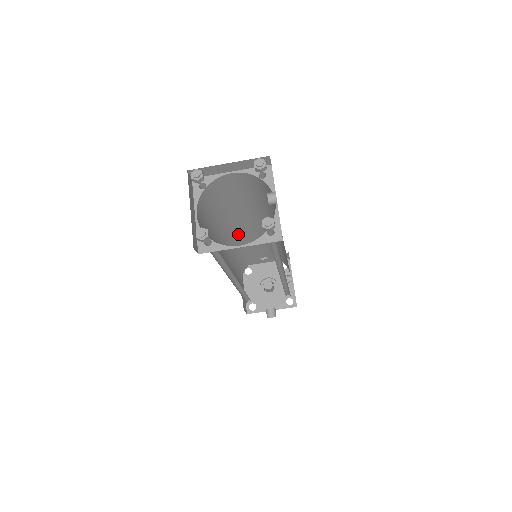
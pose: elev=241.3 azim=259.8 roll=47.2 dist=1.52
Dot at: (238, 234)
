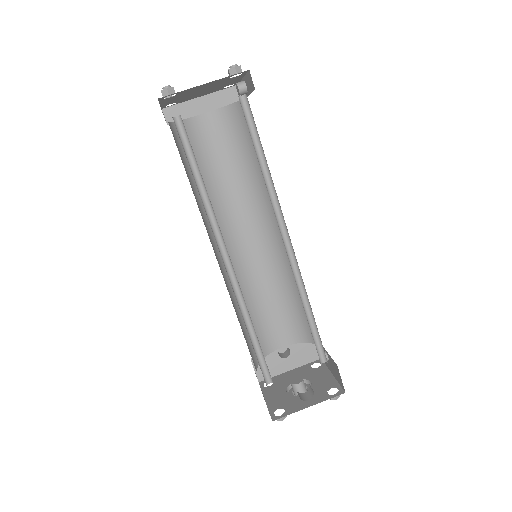
Dot at: (234, 256)
